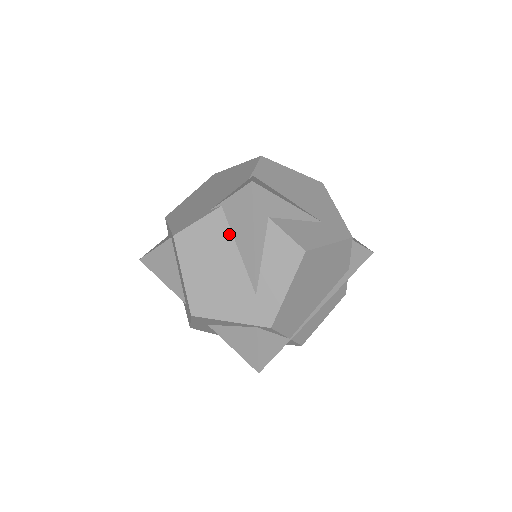
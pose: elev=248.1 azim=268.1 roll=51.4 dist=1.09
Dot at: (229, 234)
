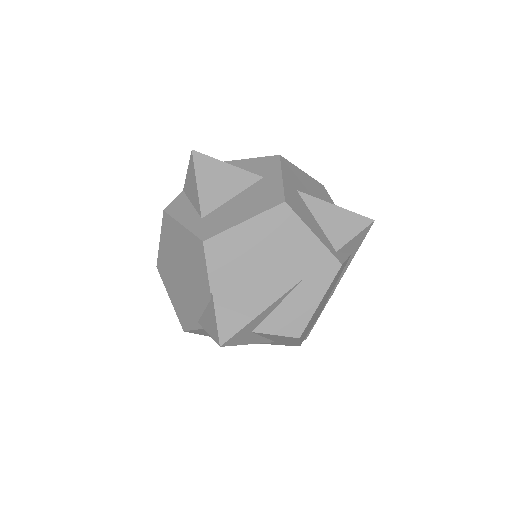
Dot at: occluded
